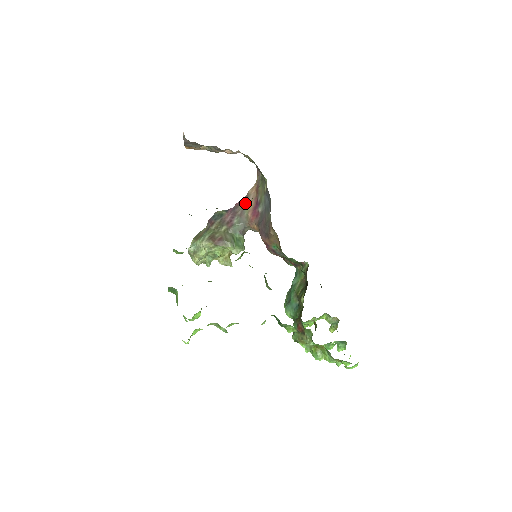
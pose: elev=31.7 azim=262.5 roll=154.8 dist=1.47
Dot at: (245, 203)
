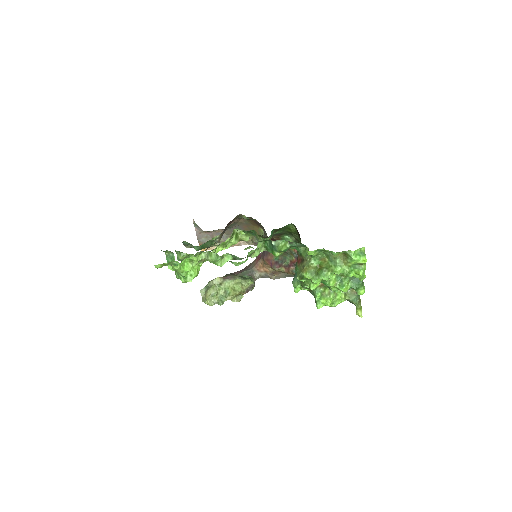
Dot at: occluded
